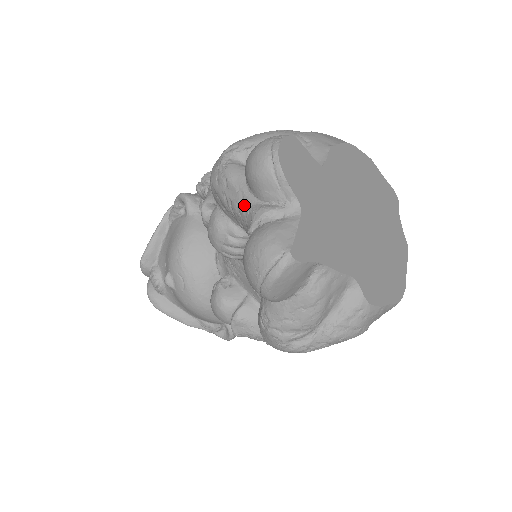
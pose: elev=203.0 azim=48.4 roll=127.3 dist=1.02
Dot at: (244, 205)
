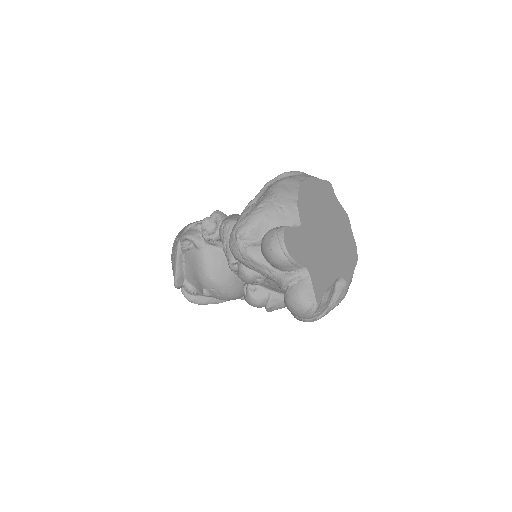
Dot at: (271, 274)
